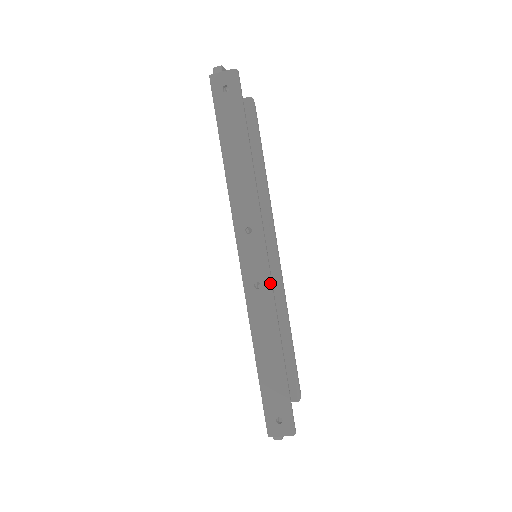
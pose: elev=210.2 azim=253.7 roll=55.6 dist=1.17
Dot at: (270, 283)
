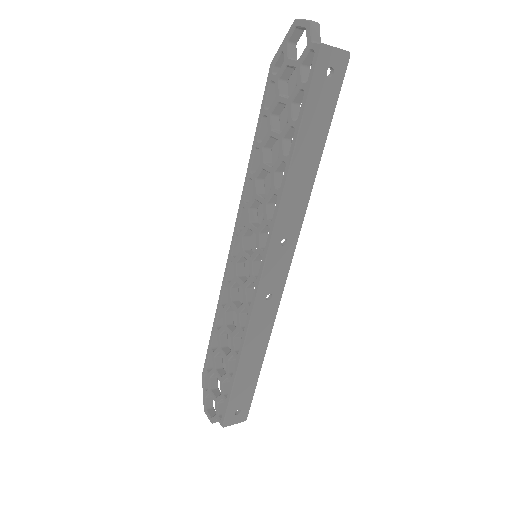
Dot at: (281, 295)
